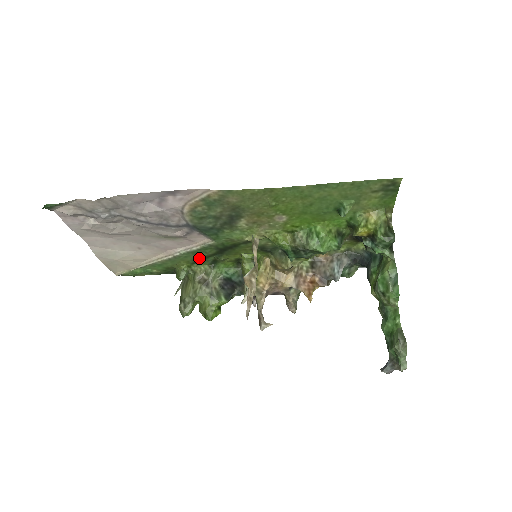
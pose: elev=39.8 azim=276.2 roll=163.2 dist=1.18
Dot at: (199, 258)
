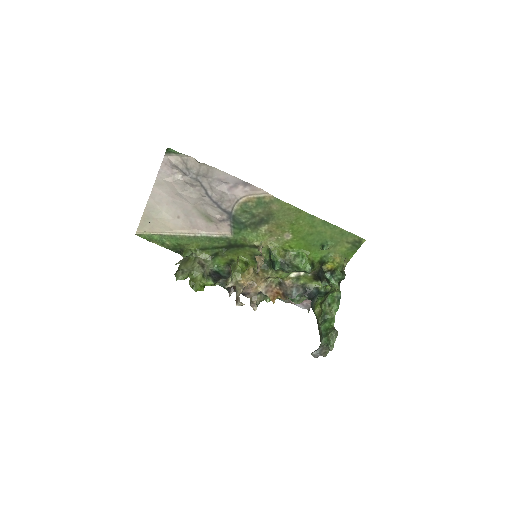
Dot at: (209, 246)
